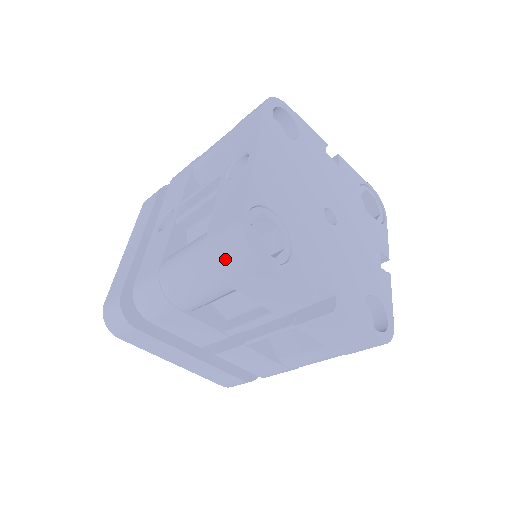
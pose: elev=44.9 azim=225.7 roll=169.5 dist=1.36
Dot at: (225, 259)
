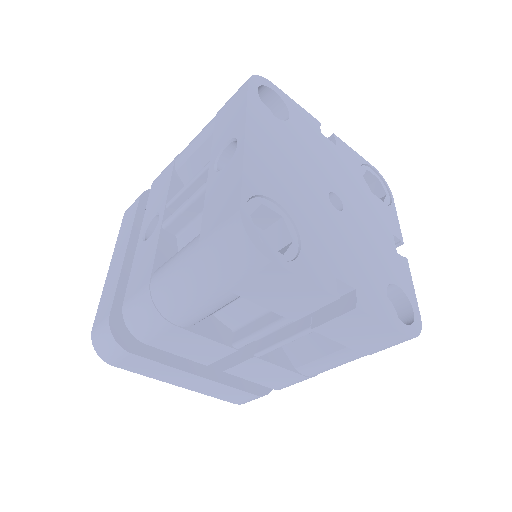
Dot at: (225, 262)
